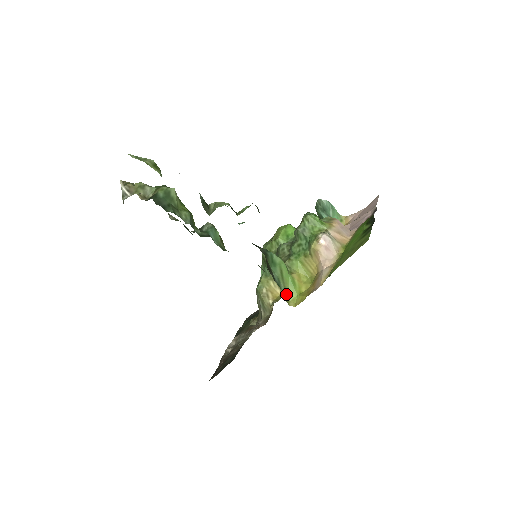
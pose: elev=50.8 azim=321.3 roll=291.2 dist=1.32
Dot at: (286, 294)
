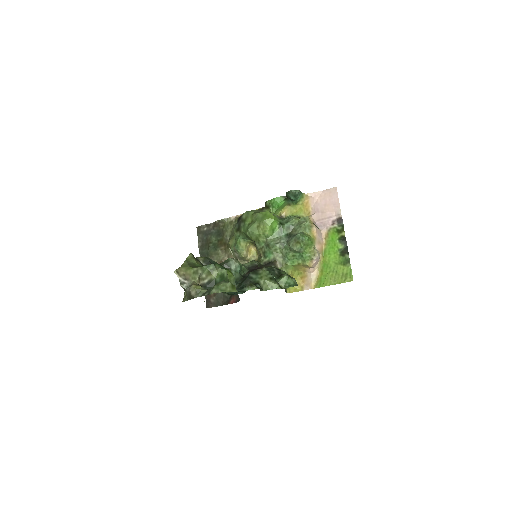
Dot at: (286, 289)
